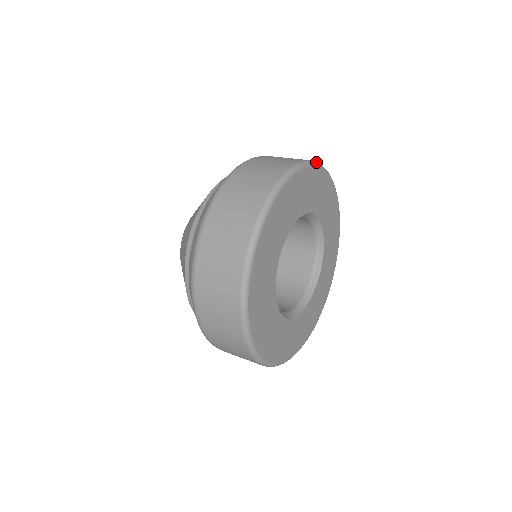
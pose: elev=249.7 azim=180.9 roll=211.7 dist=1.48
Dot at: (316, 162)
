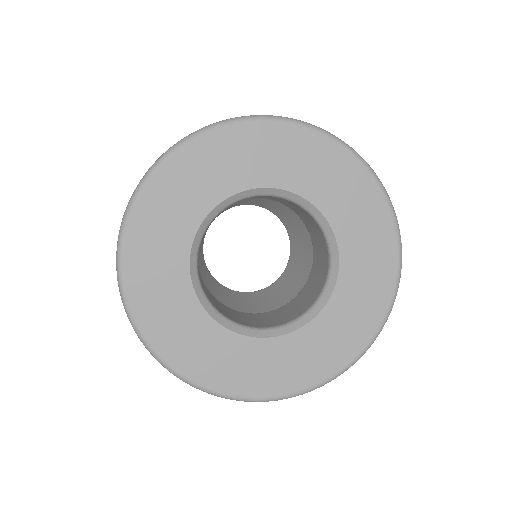
Dot at: (395, 213)
